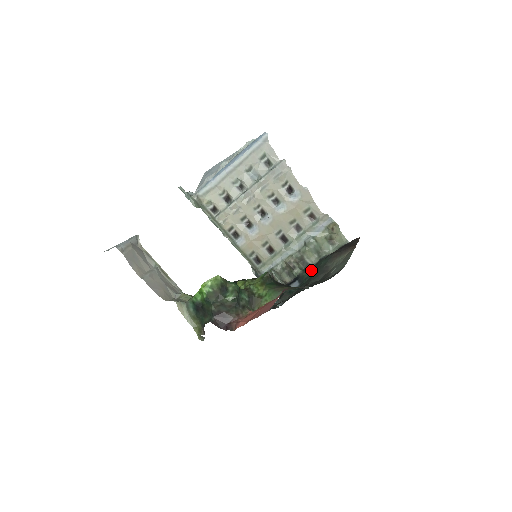
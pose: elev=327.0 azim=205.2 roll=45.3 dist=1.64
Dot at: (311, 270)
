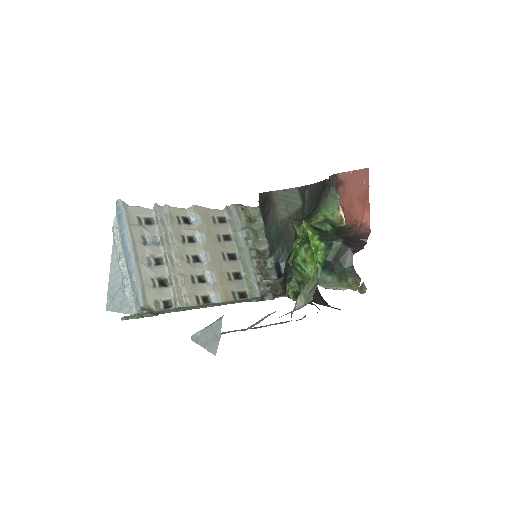
Dot at: (275, 245)
